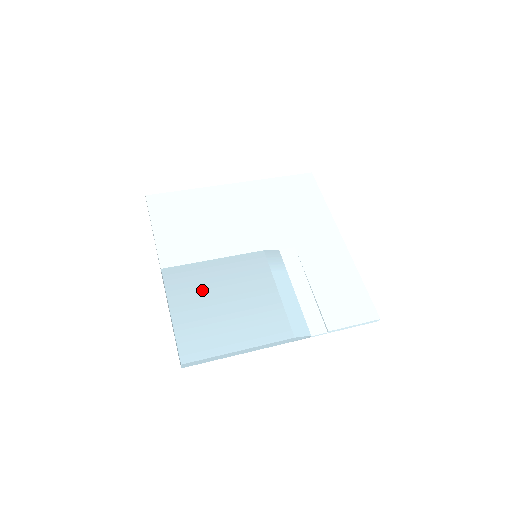
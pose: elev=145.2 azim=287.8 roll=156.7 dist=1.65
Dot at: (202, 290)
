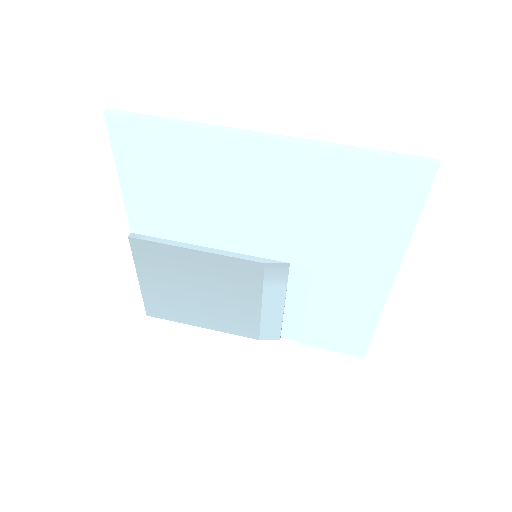
Dot at: (174, 274)
